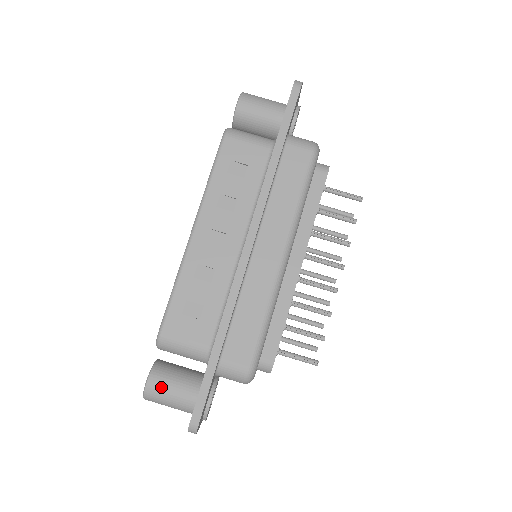
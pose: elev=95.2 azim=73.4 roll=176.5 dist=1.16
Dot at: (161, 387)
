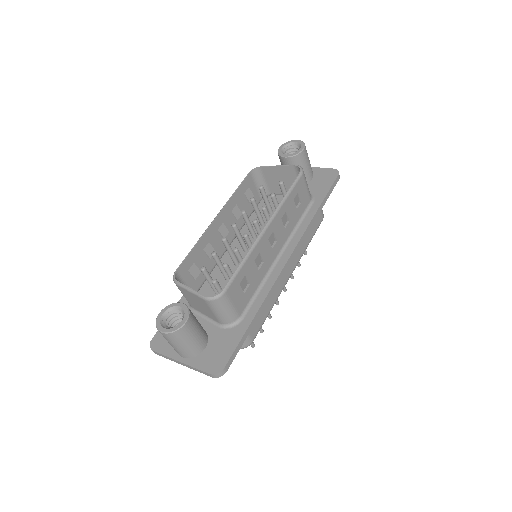
Dot at: (191, 330)
